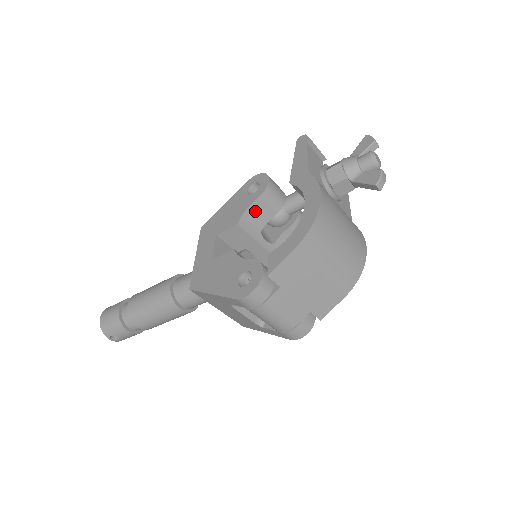
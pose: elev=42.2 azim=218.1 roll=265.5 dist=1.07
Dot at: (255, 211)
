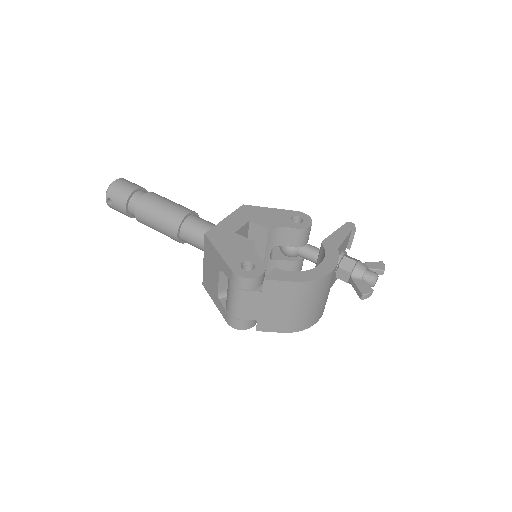
Dot at: (285, 233)
